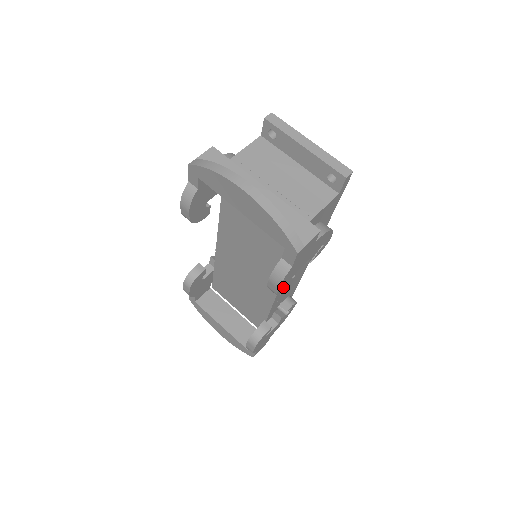
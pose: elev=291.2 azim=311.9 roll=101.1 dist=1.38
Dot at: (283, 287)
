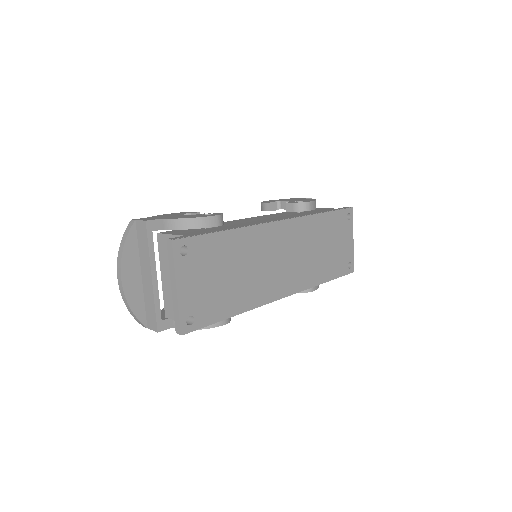
Dot at: occluded
